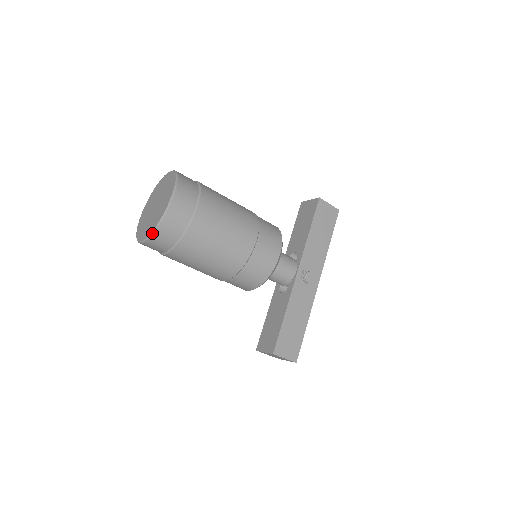
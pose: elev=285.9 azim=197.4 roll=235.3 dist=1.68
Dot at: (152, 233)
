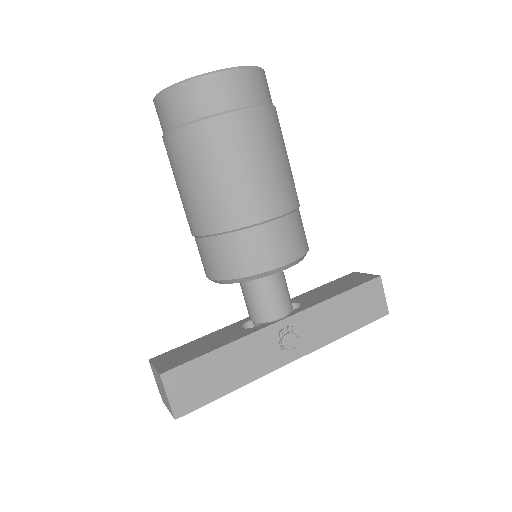
Dot at: (175, 84)
